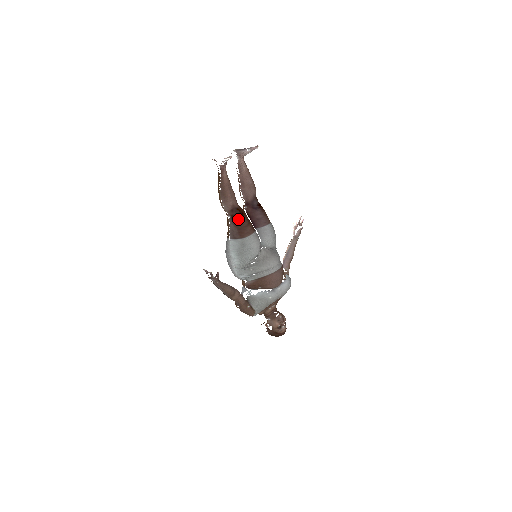
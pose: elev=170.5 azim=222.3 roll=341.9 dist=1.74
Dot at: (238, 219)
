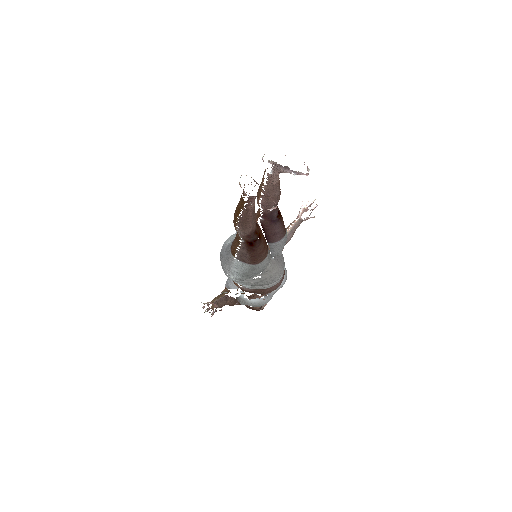
Dot at: (254, 246)
